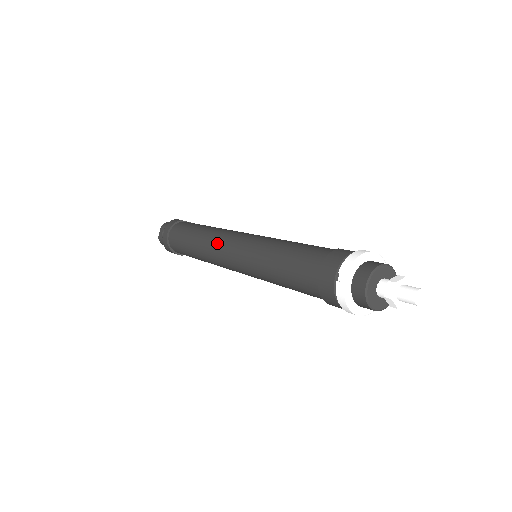
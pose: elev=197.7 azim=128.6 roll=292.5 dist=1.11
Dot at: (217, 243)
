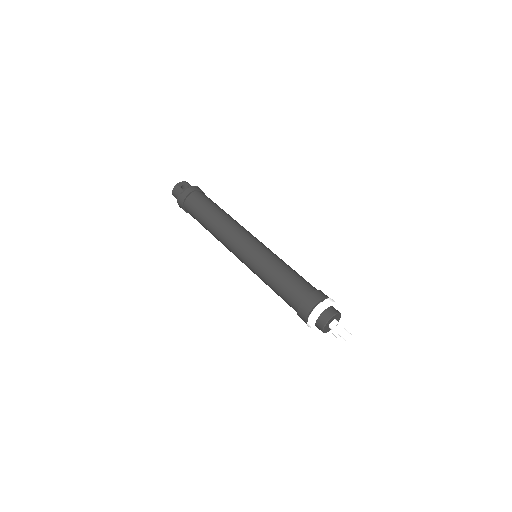
Dot at: (240, 229)
